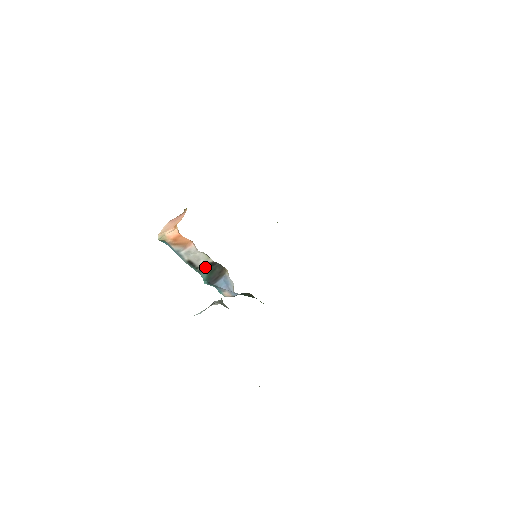
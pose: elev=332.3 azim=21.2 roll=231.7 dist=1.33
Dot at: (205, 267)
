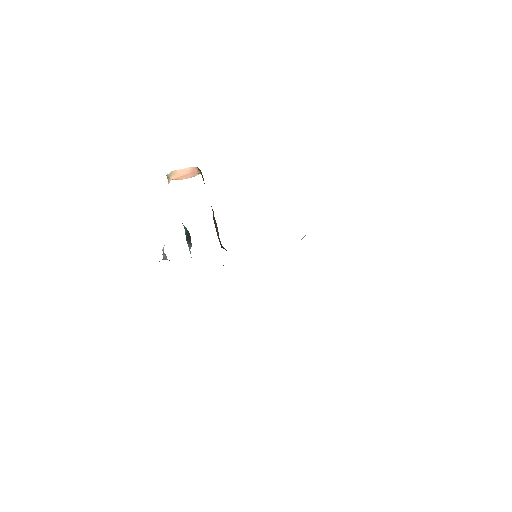
Dot at: occluded
